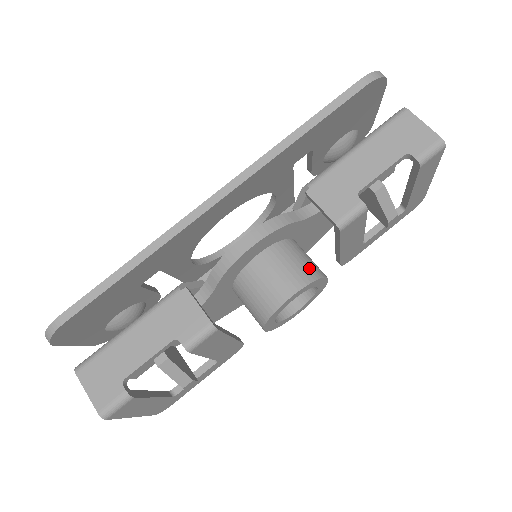
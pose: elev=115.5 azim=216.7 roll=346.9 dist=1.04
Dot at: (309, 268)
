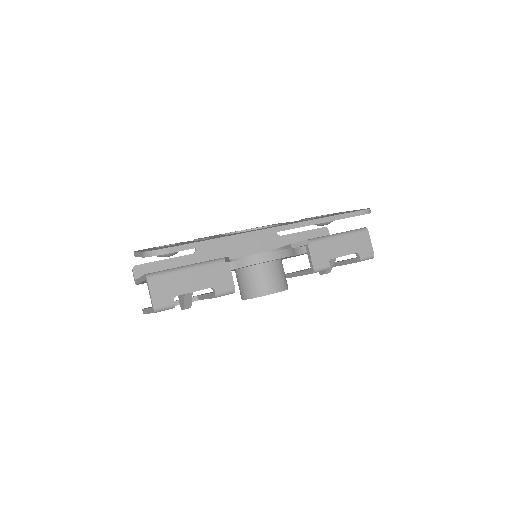
Dot at: (286, 281)
